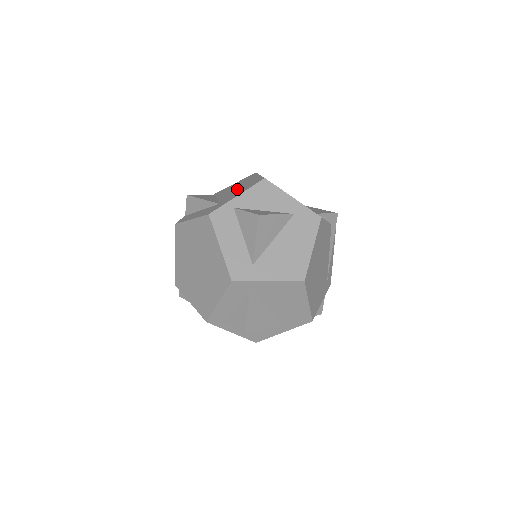
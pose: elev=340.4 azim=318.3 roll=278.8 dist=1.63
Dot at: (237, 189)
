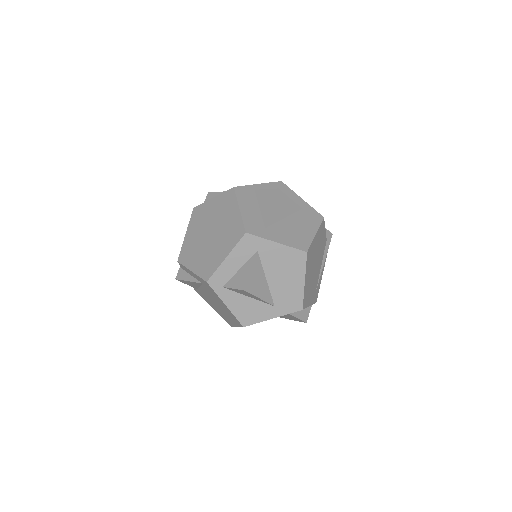
Dot at: occluded
